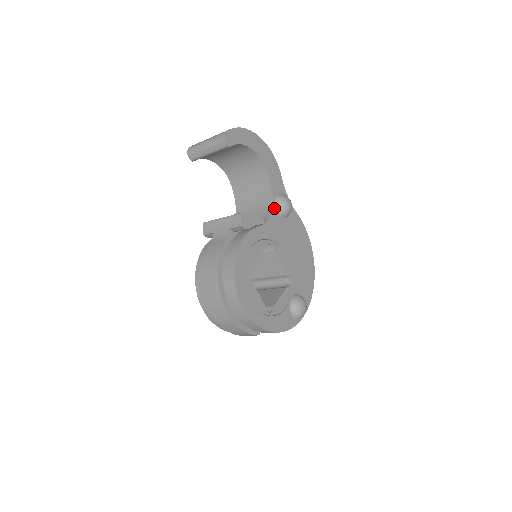
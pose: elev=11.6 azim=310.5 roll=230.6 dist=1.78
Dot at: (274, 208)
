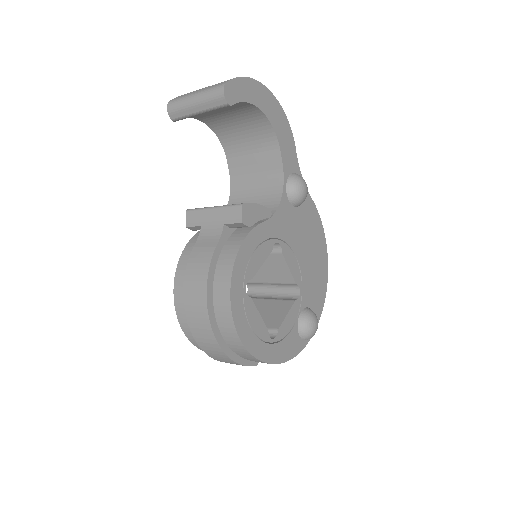
Dot at: (285, 194)
